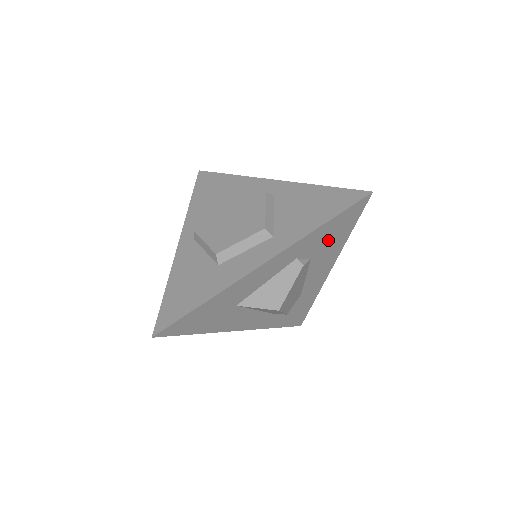
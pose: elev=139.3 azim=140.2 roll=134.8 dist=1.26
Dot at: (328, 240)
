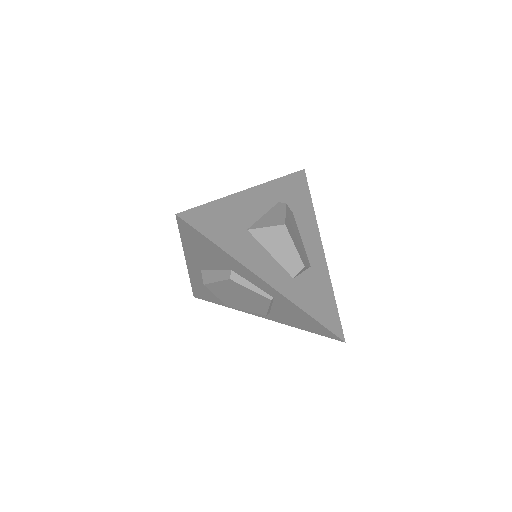
Dot at: (296, 199)
